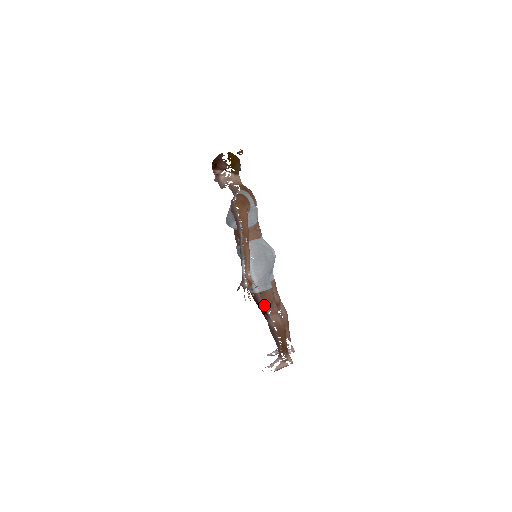
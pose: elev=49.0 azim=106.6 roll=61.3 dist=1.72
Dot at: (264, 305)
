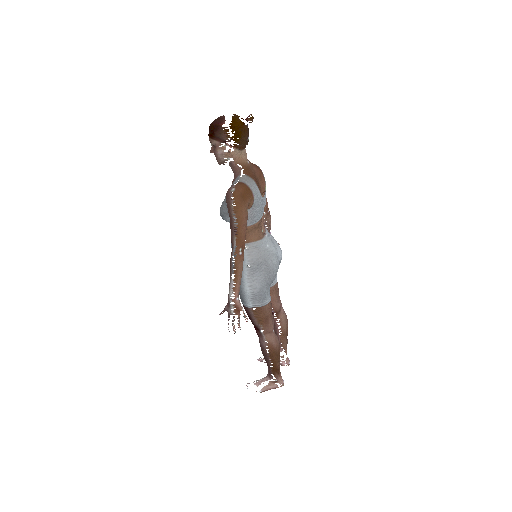
Dot at: (257, 322)
